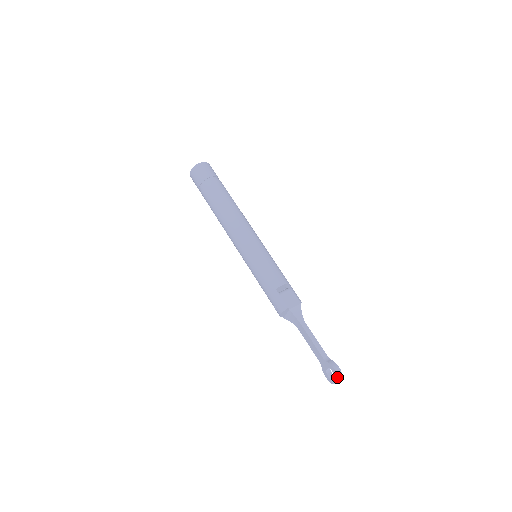
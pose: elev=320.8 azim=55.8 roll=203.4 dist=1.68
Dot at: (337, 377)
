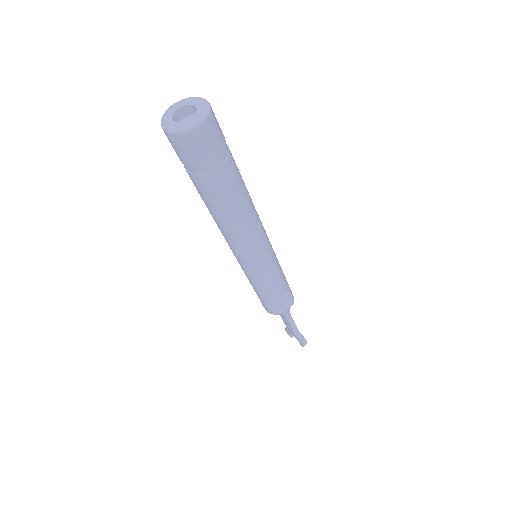
Dot at: (302, 346)
